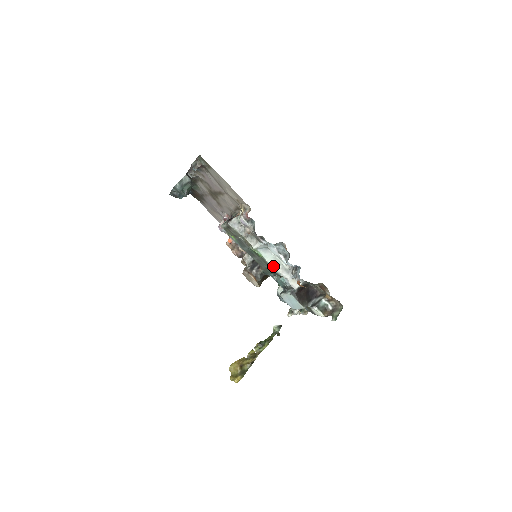
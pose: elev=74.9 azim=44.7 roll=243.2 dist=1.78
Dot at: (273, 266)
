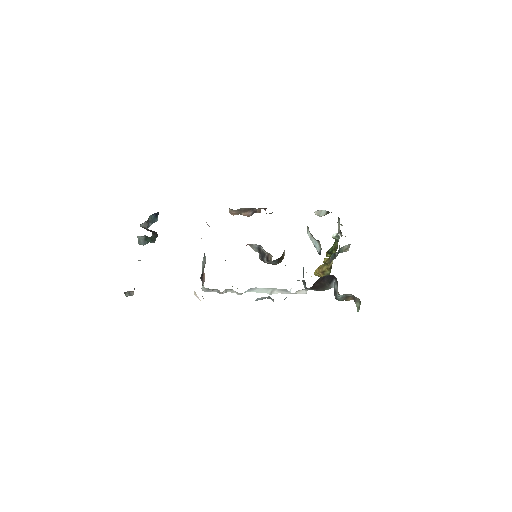
Dot at: (269, 294)
